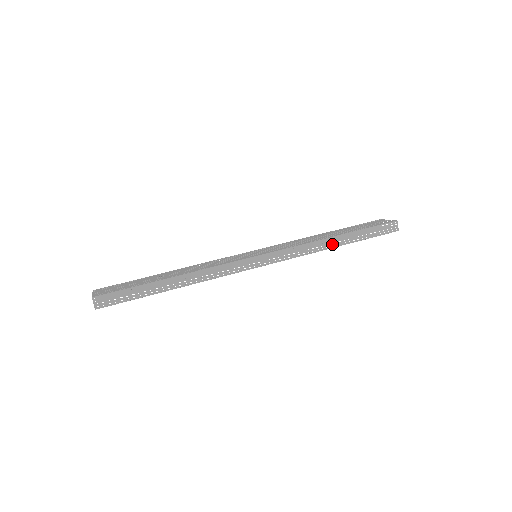
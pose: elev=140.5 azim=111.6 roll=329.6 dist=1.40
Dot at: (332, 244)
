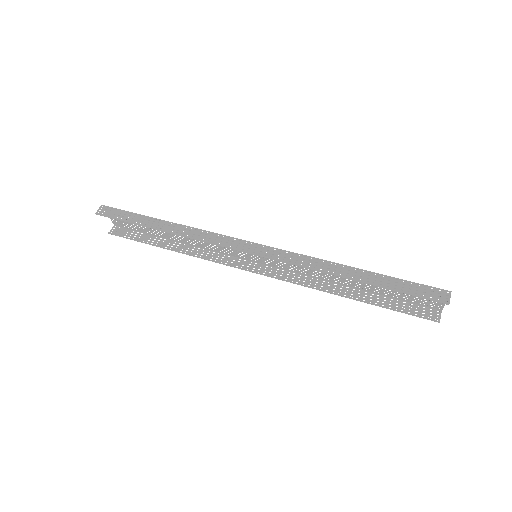
Dot at: (343, 273)
